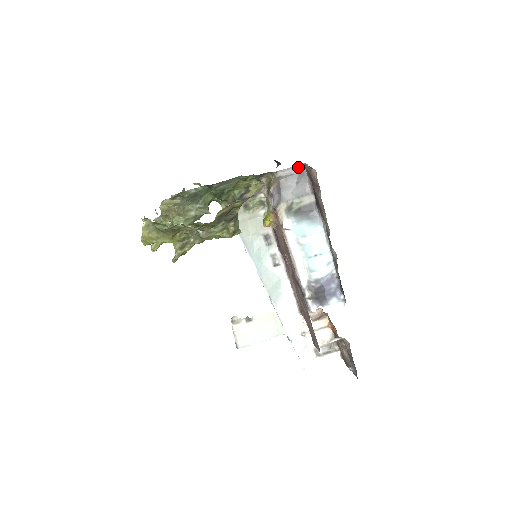
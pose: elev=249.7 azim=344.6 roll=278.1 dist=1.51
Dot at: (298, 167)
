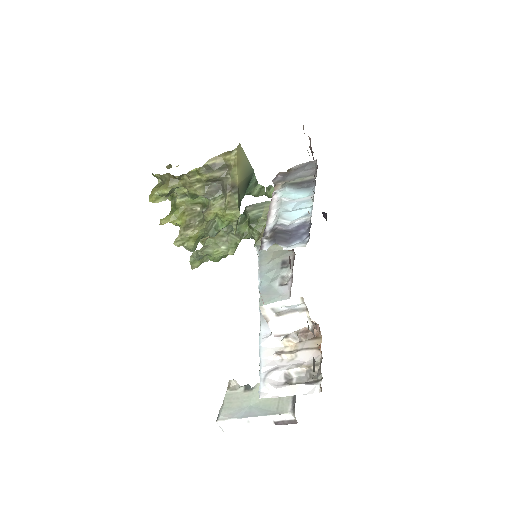
Dot at: (311, 162)
